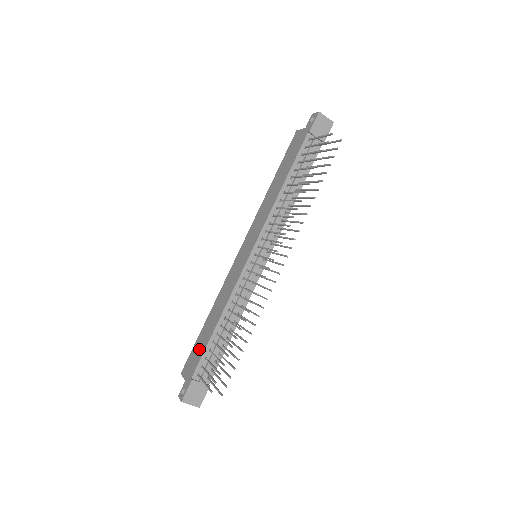
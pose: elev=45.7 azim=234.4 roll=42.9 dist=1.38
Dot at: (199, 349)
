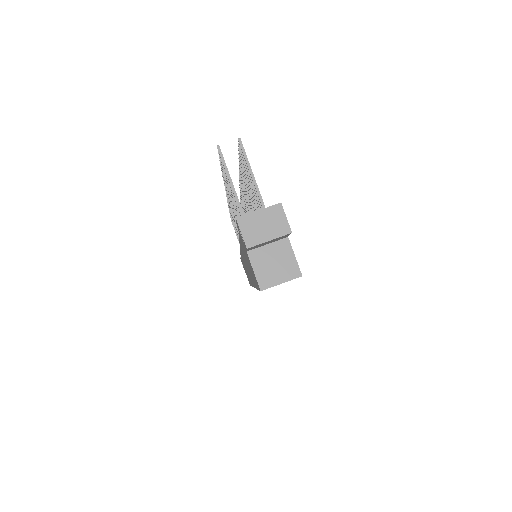
Dot at: occluded
